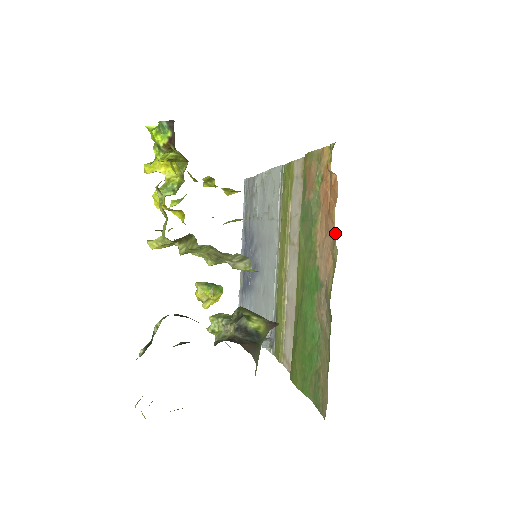
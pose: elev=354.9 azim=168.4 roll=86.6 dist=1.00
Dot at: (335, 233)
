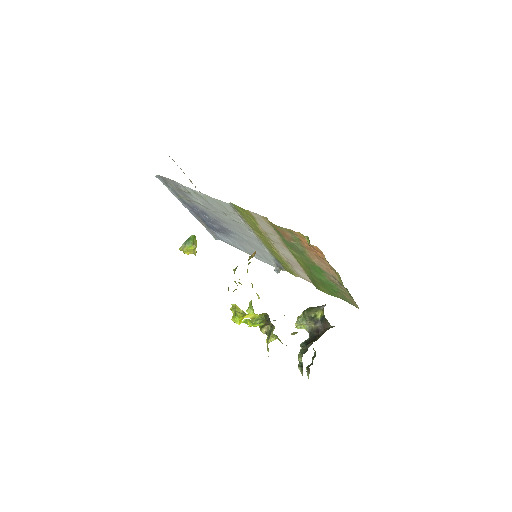
Dot at: (333, 268)
